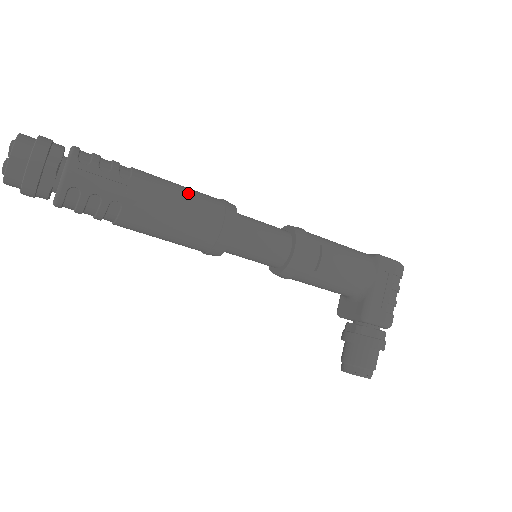
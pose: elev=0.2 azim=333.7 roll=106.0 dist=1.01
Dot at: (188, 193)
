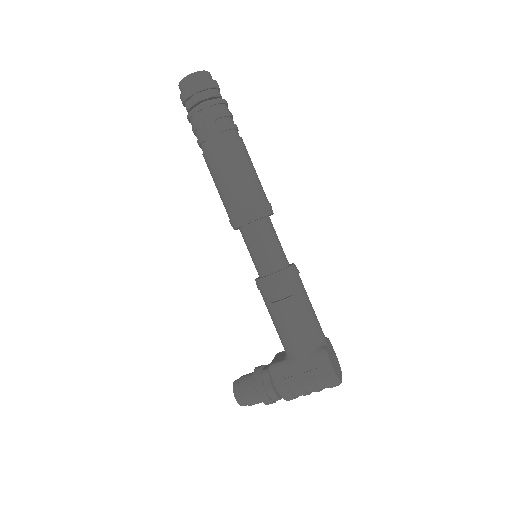
Dot at: (247, 178)
